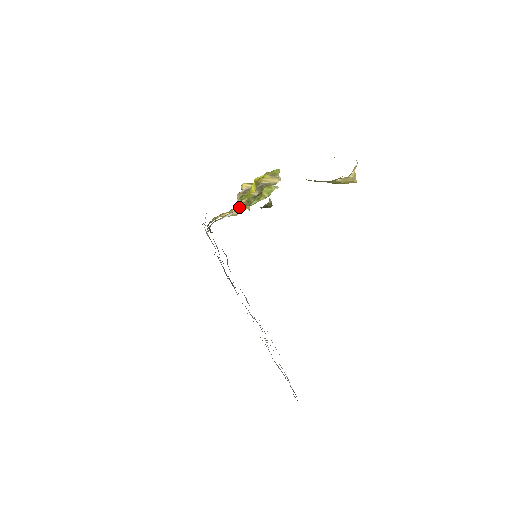
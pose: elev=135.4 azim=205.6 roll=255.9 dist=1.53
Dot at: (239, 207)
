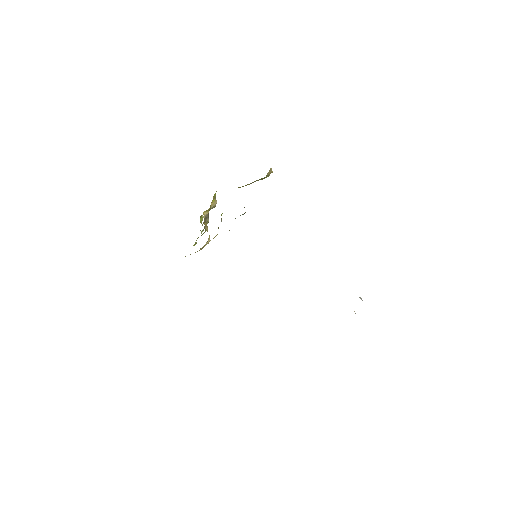
Dot at: occluded
